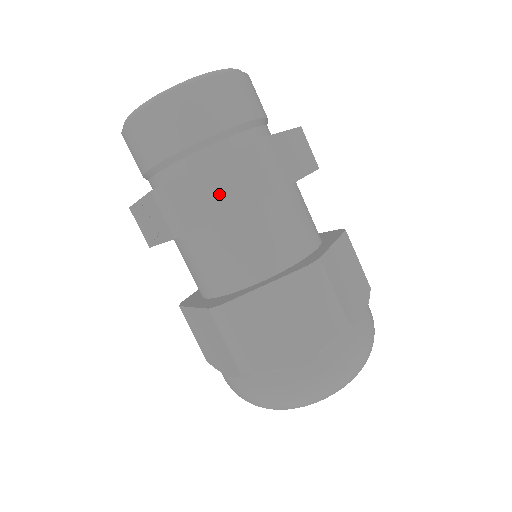
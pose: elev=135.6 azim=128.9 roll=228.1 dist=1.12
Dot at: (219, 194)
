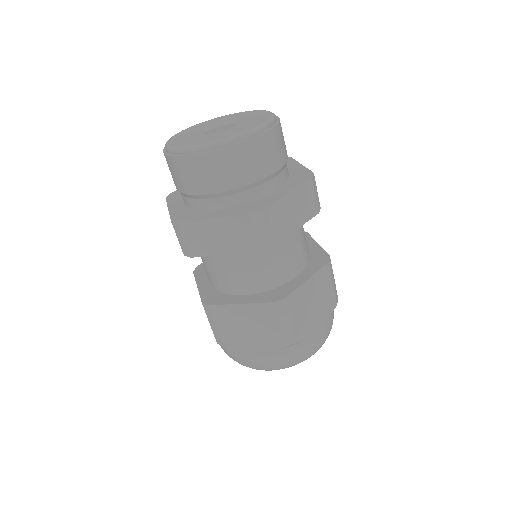
Dot at: (218, 240)
